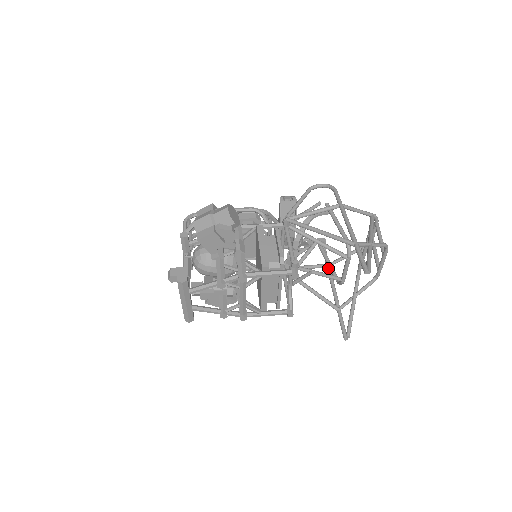
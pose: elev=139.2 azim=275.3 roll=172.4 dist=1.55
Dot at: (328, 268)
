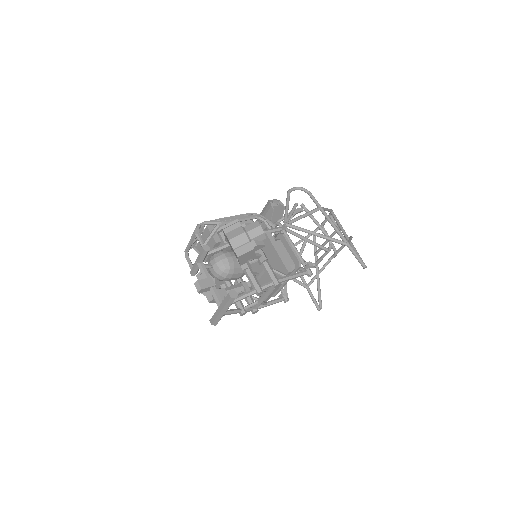
Dot at: occluded
